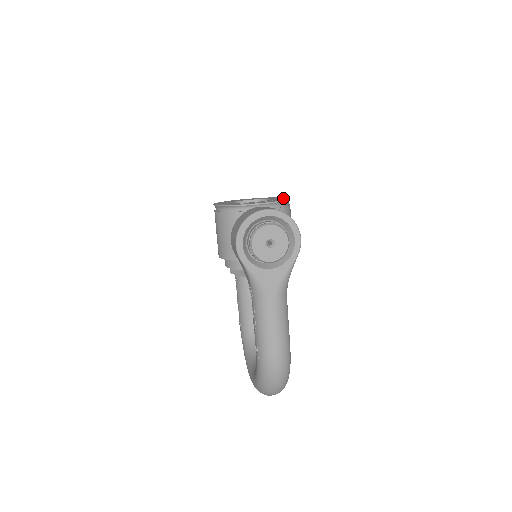
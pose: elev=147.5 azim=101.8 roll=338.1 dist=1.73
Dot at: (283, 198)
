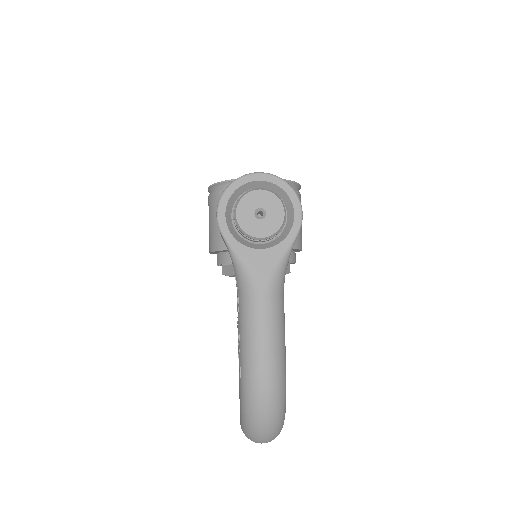
Dot at: occluded
